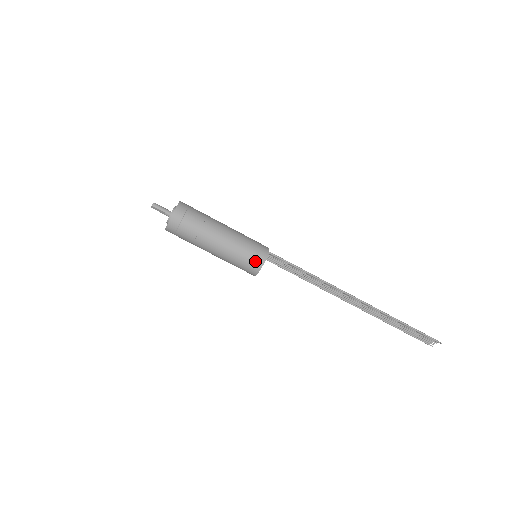
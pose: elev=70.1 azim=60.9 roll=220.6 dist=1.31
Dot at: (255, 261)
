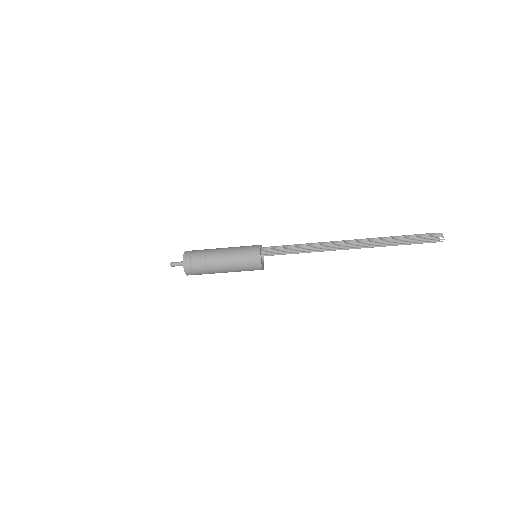
Dot at: occluded
